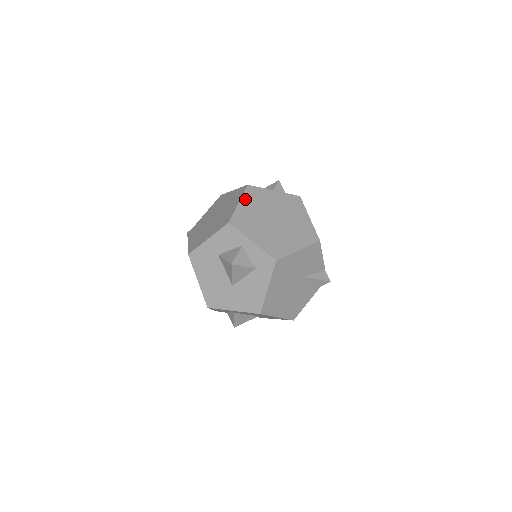
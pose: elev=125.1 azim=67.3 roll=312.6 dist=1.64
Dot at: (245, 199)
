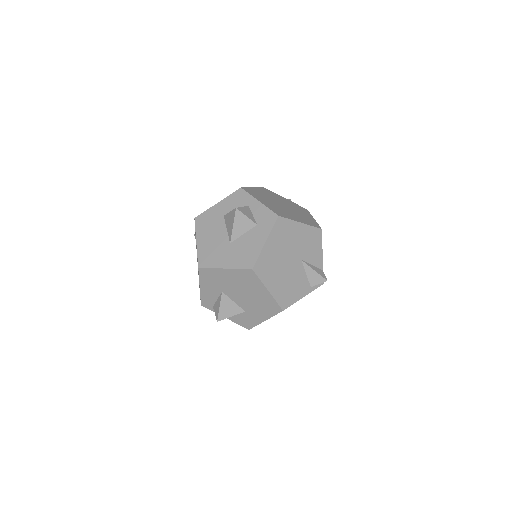
Dot at: (258, 189)
